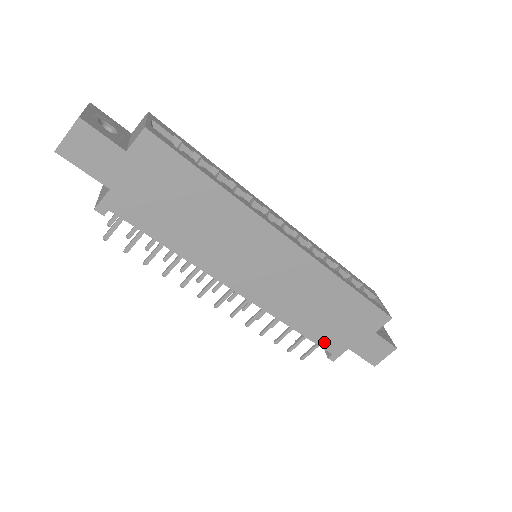
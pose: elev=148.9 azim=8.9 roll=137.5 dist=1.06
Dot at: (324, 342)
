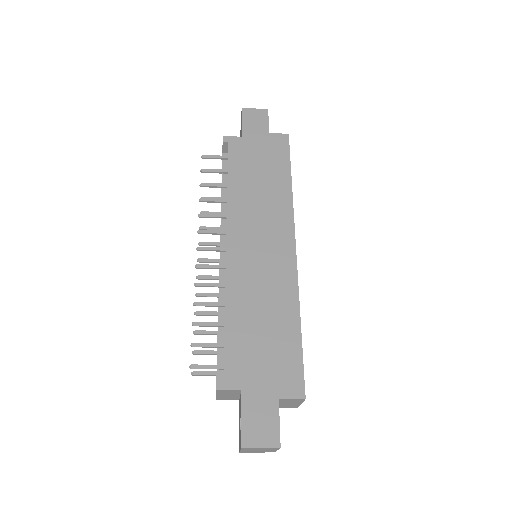
Dot at: (231, 357)
